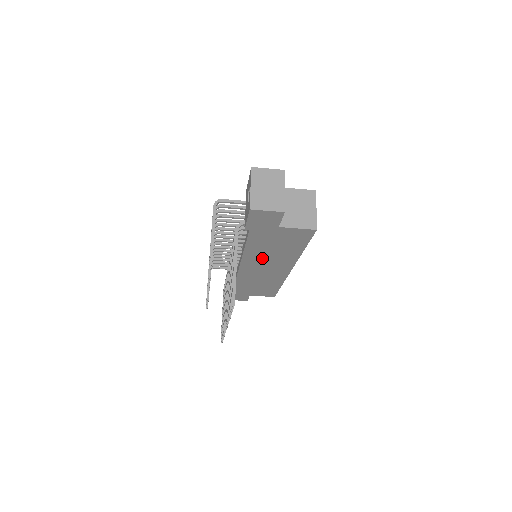
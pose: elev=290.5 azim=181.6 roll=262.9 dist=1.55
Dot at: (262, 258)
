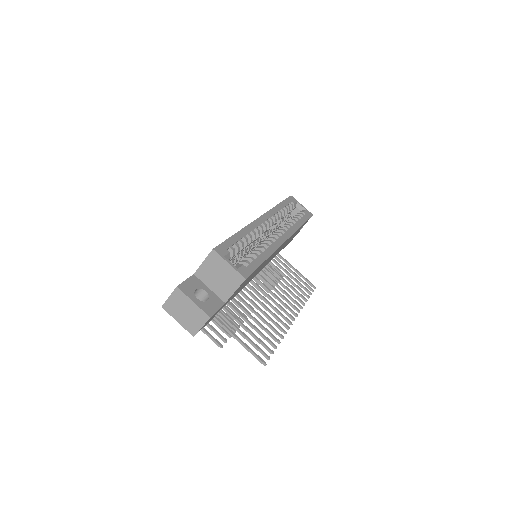
Dot at: occluded
